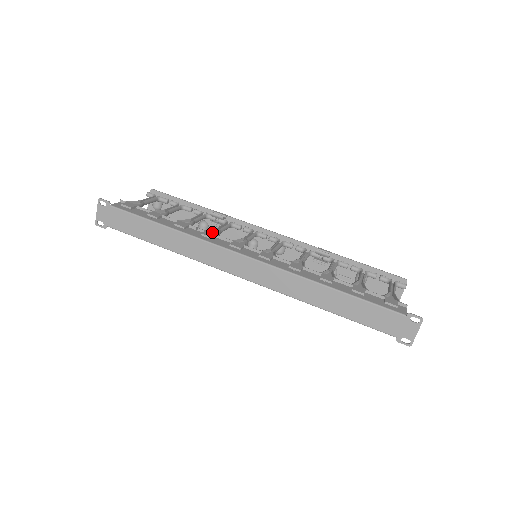
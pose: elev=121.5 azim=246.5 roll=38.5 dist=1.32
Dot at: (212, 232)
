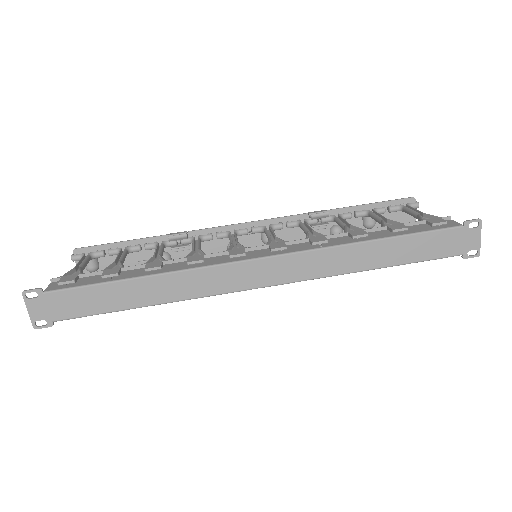
Dot at: occluded
